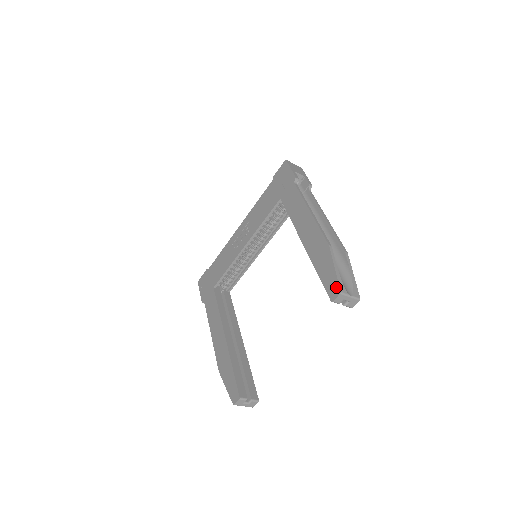
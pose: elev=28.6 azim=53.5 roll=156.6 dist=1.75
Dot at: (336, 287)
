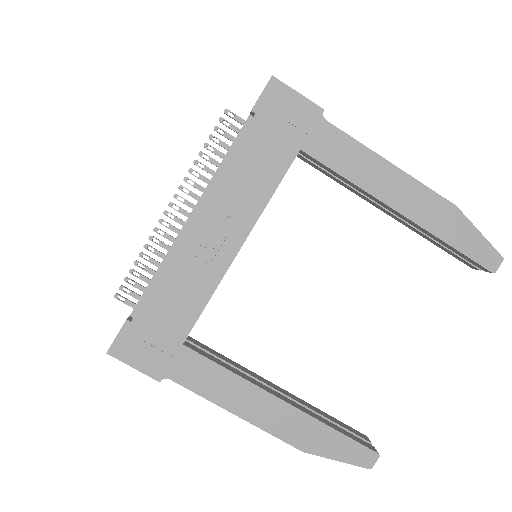
Dot at: (494, 254)
